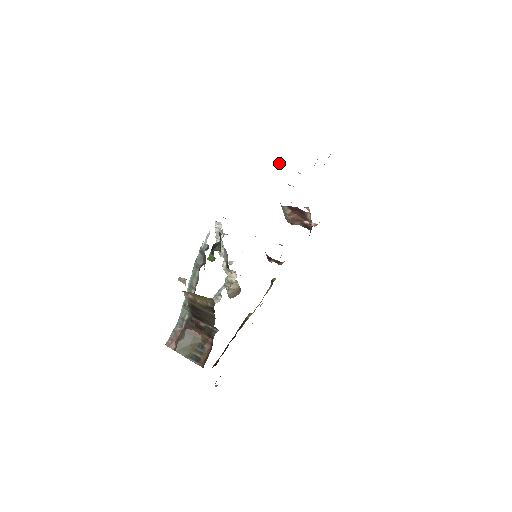
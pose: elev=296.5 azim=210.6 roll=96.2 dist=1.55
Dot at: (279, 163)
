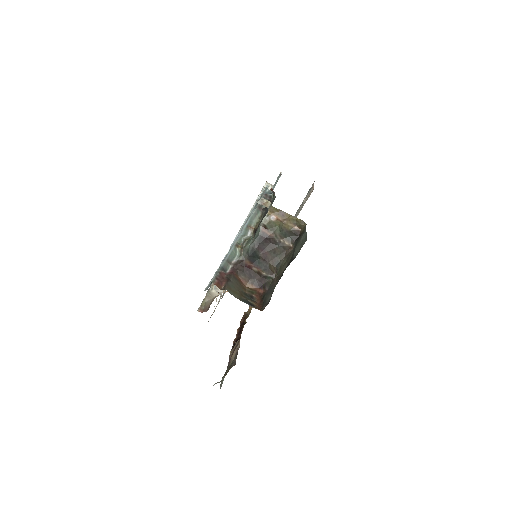
Dot at: occluded
